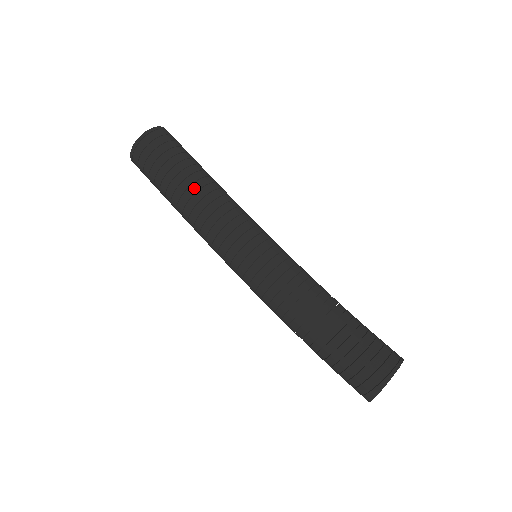
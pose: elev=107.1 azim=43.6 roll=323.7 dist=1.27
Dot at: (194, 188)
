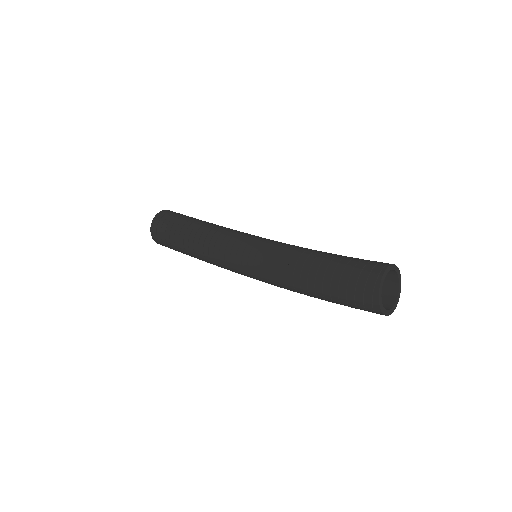
Dot at: (194, 231)
